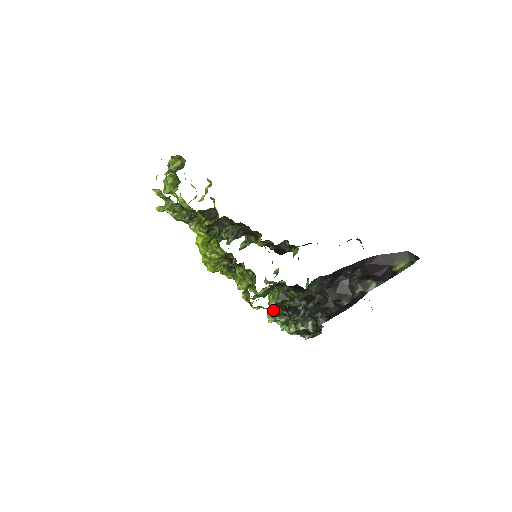
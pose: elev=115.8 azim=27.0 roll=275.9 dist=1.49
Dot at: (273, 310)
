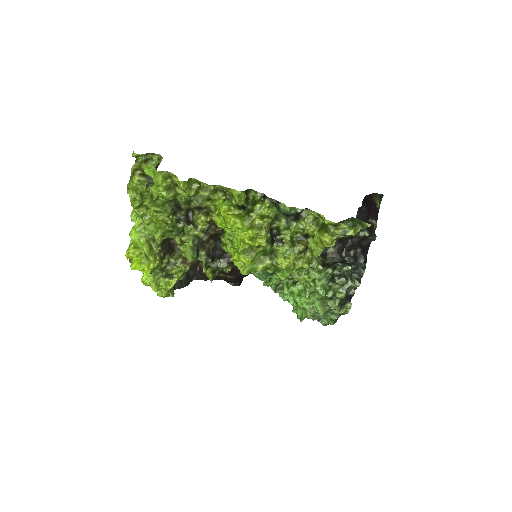
Dot at: (322, 279)
